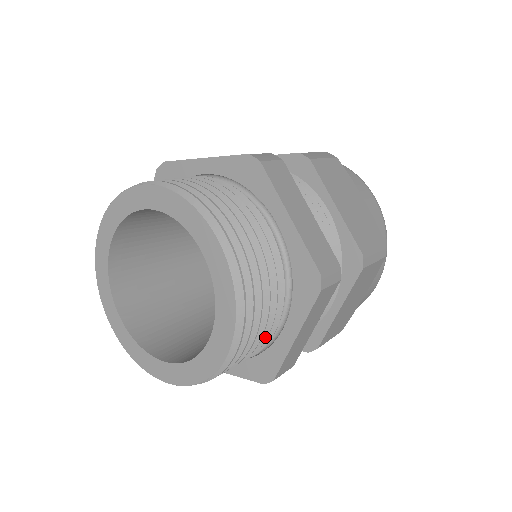
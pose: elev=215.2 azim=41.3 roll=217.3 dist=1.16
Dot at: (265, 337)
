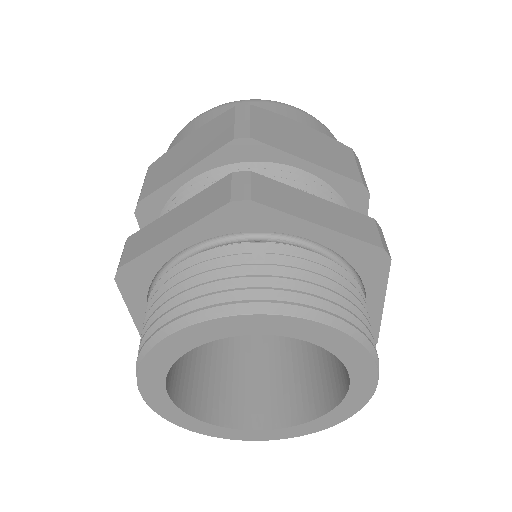
Dot at: occluded
